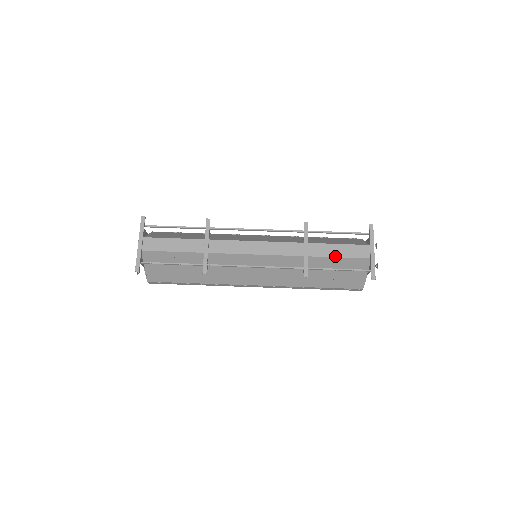
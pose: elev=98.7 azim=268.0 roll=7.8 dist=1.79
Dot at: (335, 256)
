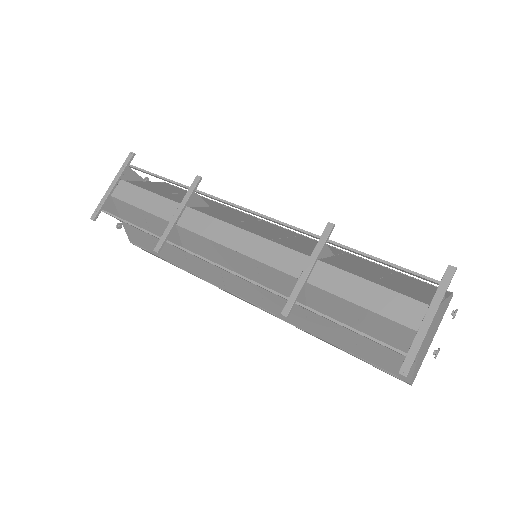
Dot at: (352, 300)
